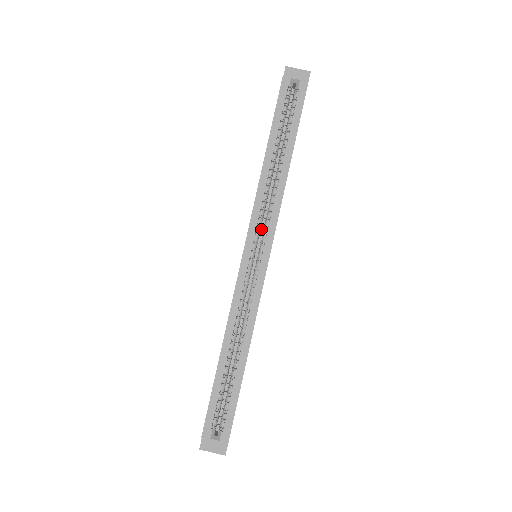
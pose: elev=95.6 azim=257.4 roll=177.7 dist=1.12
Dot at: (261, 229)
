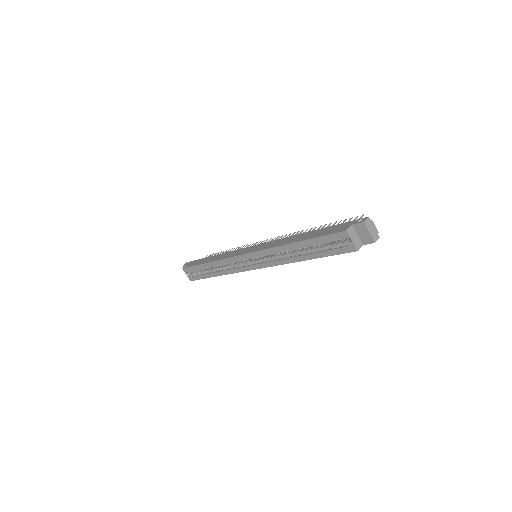
Dot at: occluded
